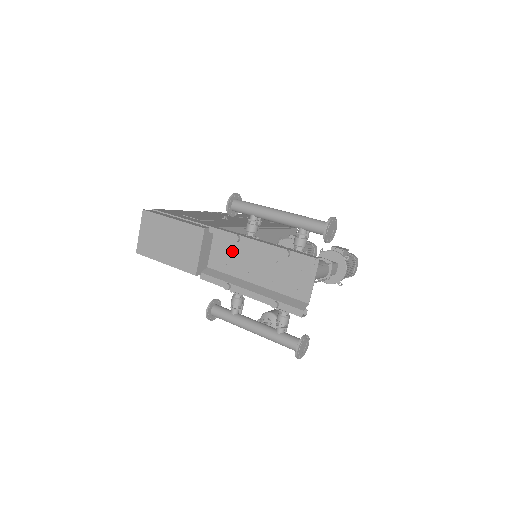
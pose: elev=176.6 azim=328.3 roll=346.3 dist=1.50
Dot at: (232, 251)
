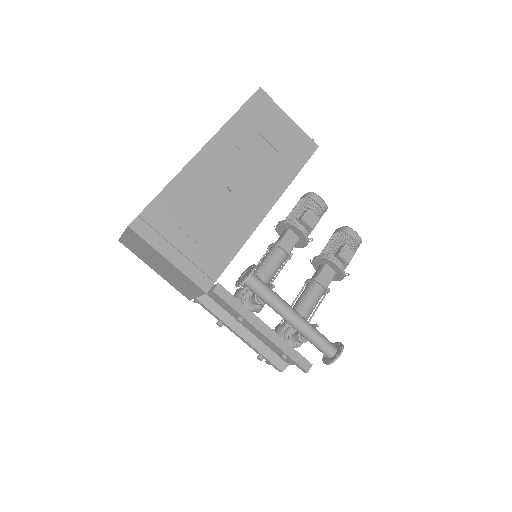
Dot at: occluded
